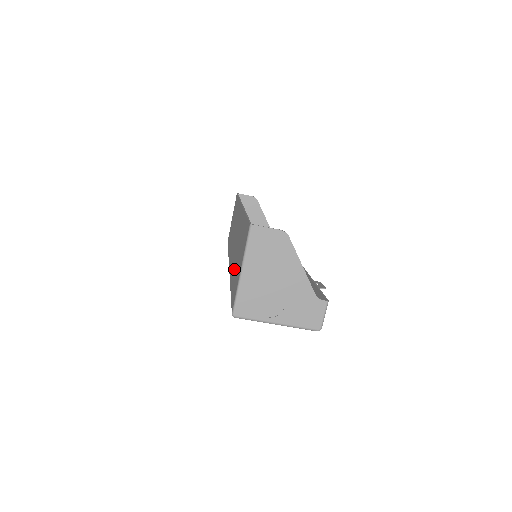
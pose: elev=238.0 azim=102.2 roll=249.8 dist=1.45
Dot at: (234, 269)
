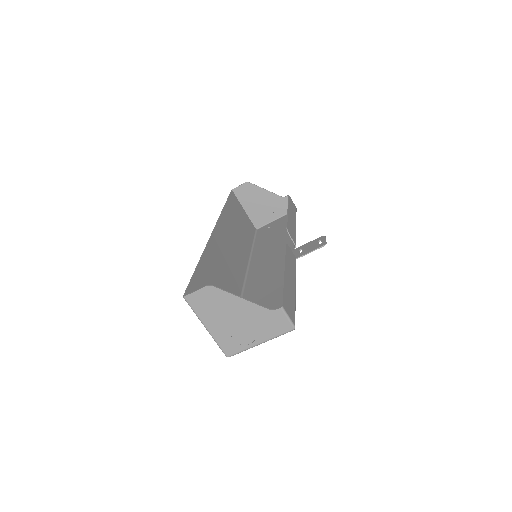
Dot at: occluded
